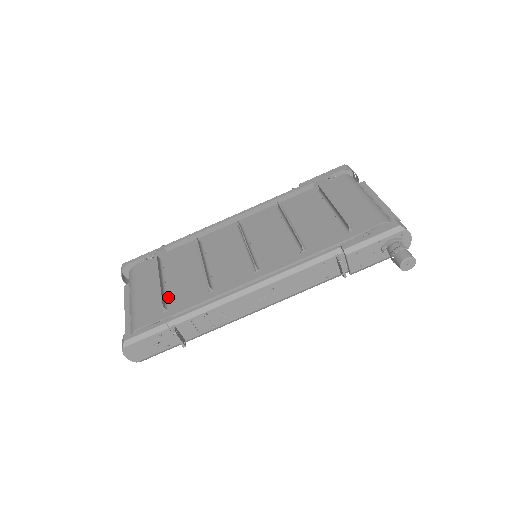
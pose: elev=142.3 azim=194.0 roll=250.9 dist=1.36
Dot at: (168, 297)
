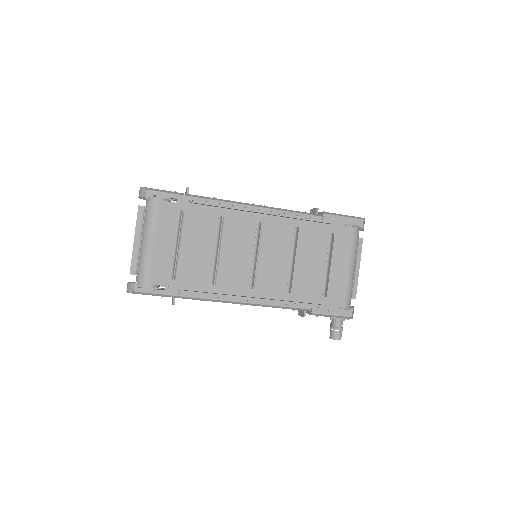
Dot at: (178, 265)
